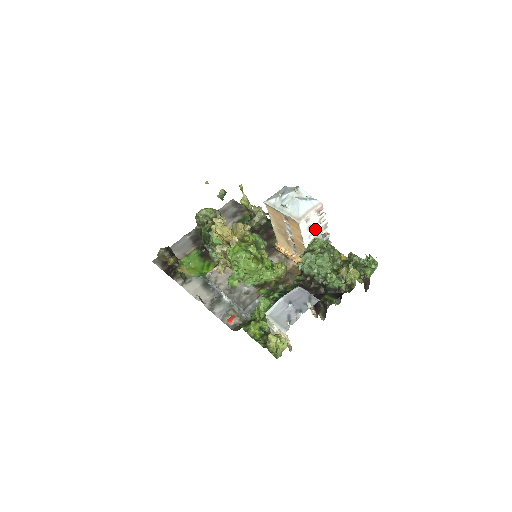
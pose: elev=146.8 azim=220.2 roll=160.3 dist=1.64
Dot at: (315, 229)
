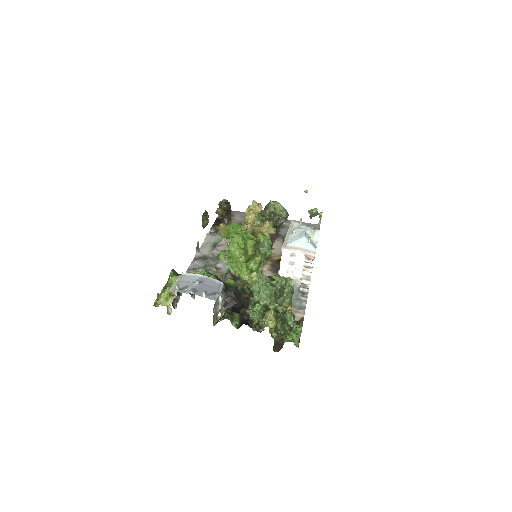
Dot at: (297, 271)
